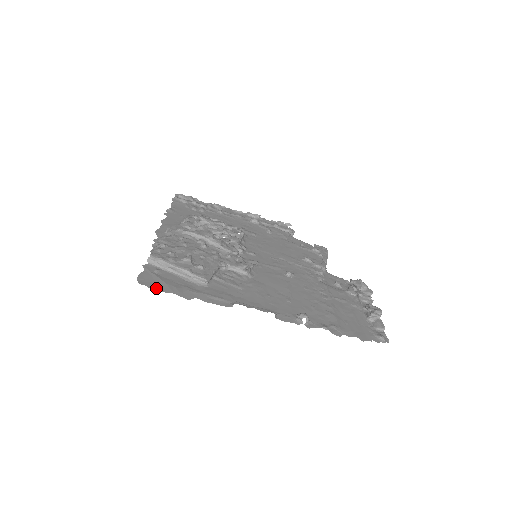
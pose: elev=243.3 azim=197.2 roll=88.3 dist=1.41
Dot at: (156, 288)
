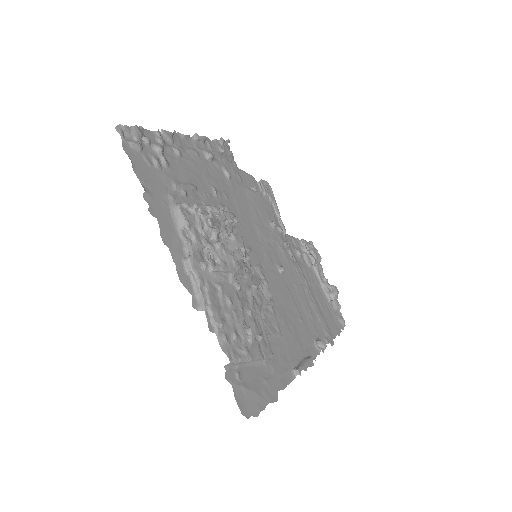
Dot at: (258, 411)
